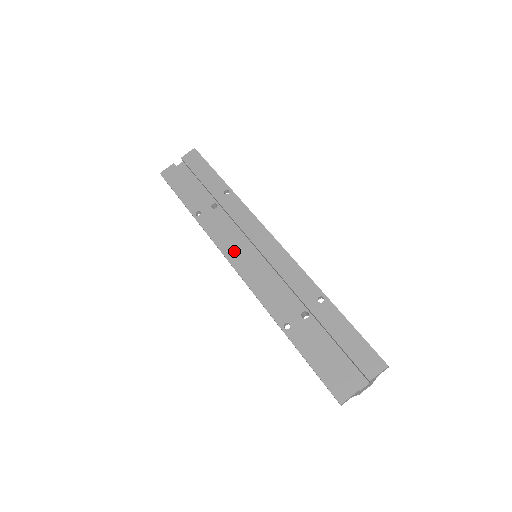
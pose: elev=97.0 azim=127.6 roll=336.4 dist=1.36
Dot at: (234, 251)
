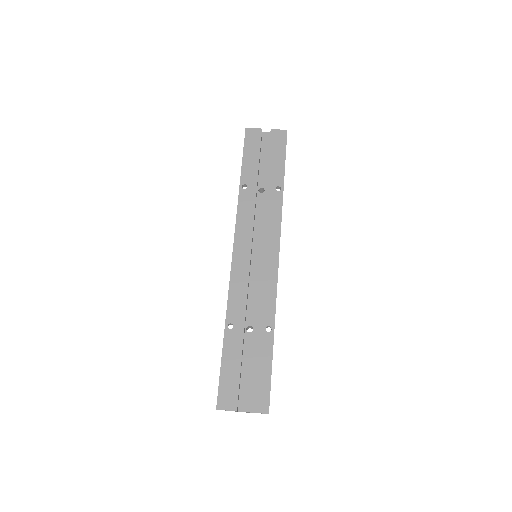
Dot at: (244, 239)
